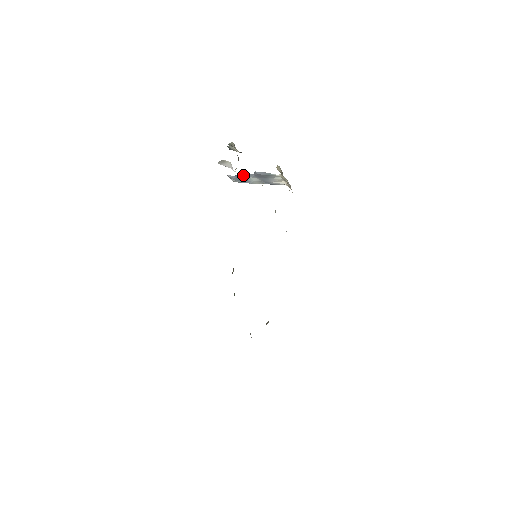
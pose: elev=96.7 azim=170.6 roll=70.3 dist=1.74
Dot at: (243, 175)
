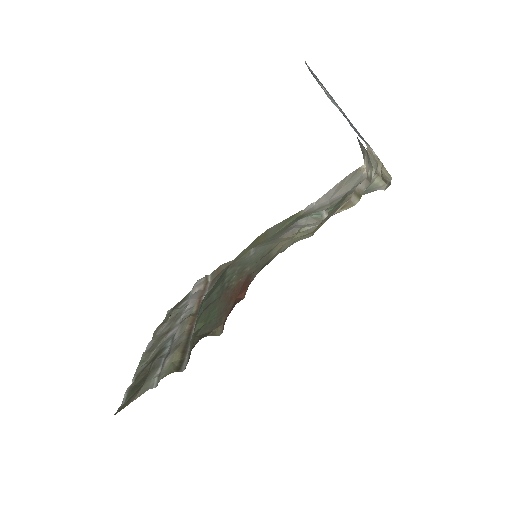
Dot at: occluded
